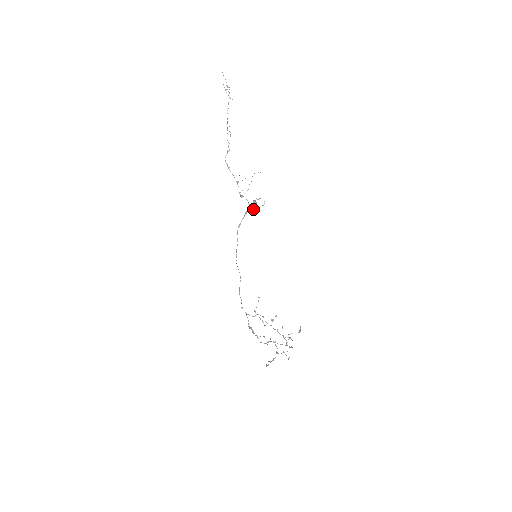
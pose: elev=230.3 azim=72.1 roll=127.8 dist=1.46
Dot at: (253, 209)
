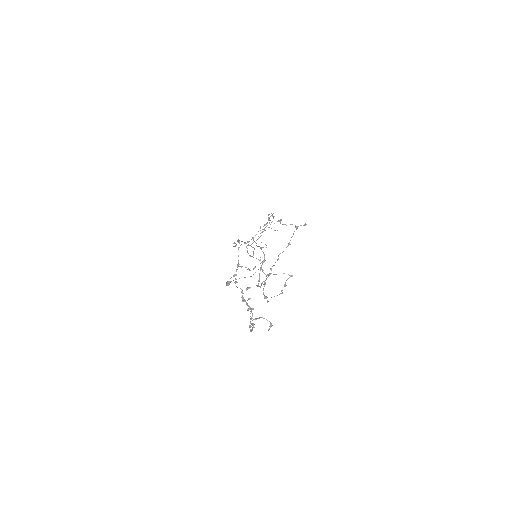
Dot at: (226, 282)
